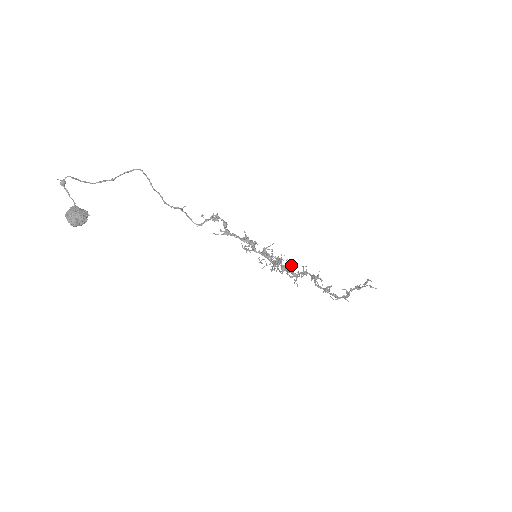
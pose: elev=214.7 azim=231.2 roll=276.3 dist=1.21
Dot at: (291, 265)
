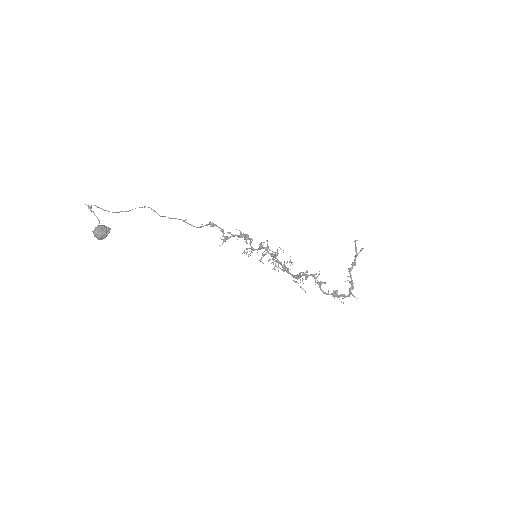
Dot at: (289, 262)
